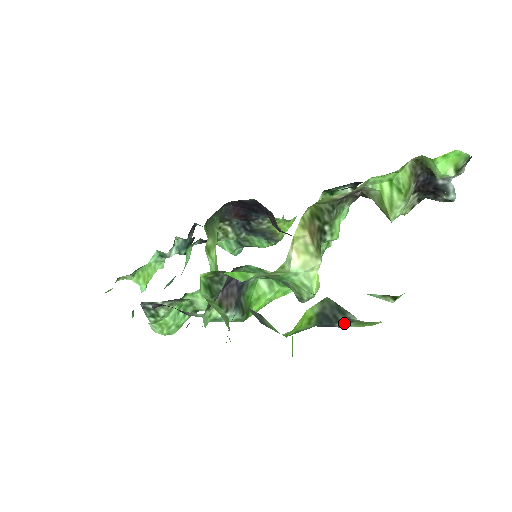
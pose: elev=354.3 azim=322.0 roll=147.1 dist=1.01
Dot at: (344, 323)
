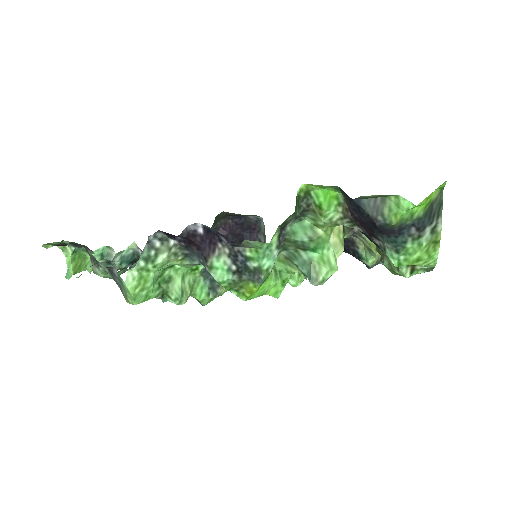
Dot at: (429, 231)
